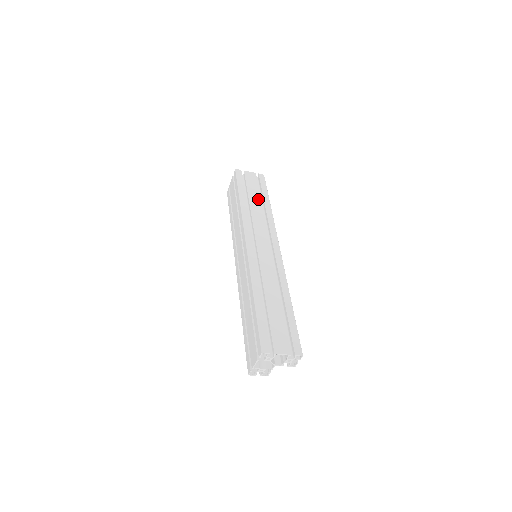
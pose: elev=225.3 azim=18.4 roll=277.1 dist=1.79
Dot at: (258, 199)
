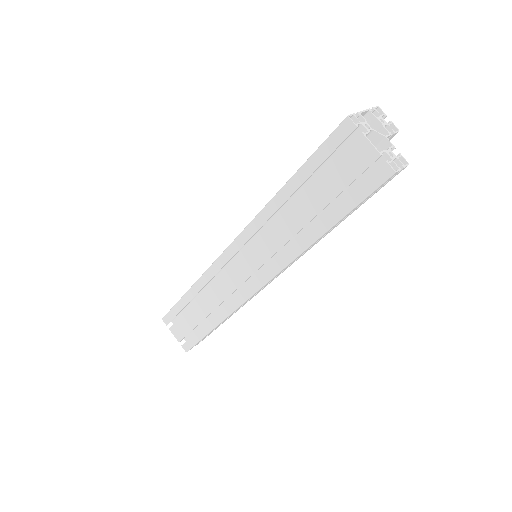
Dot at: occluded
